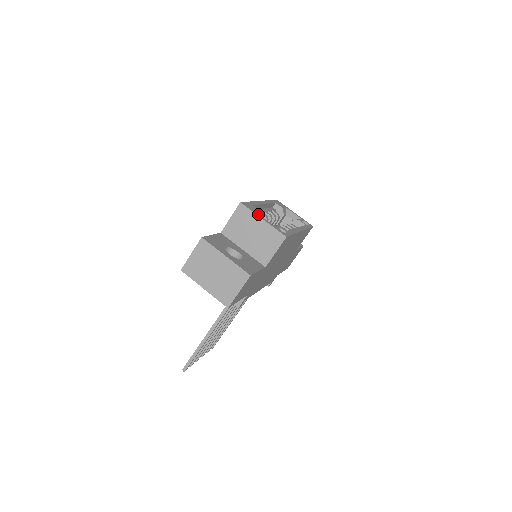
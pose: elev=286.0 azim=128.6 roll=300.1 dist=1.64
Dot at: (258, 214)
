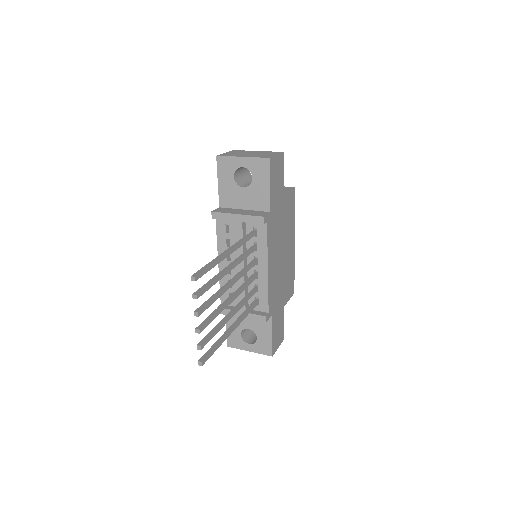
Dot at: occluded
